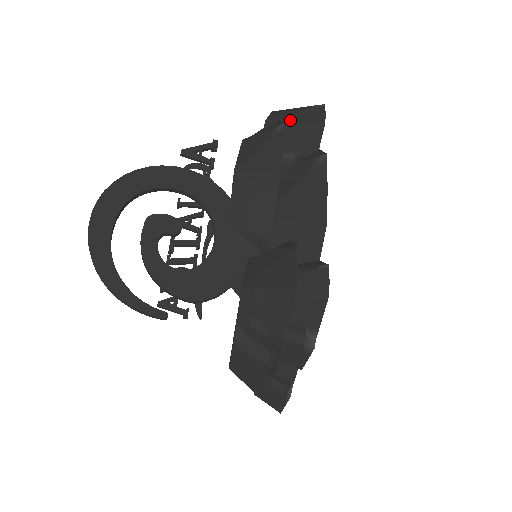
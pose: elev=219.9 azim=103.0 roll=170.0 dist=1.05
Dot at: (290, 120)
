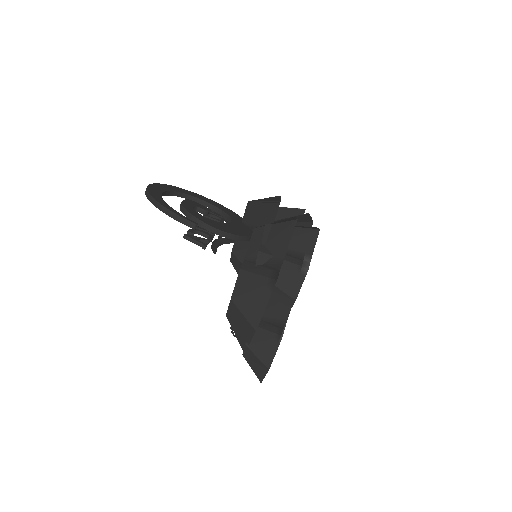
Dot at: (282, 207)
